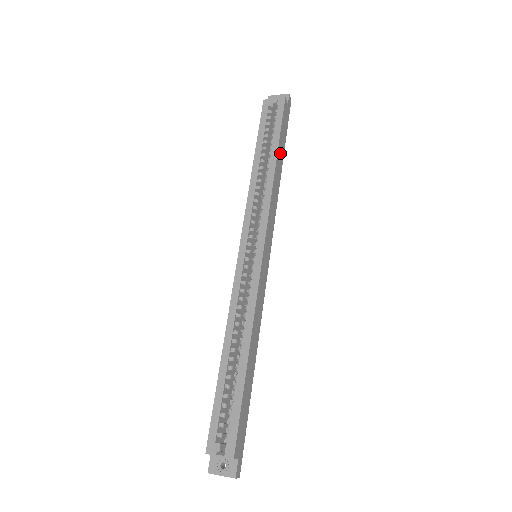
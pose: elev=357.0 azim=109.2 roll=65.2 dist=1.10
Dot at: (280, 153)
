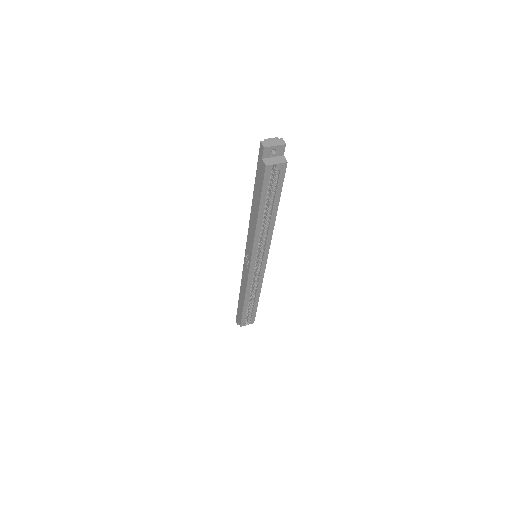
Dot at: occluded
